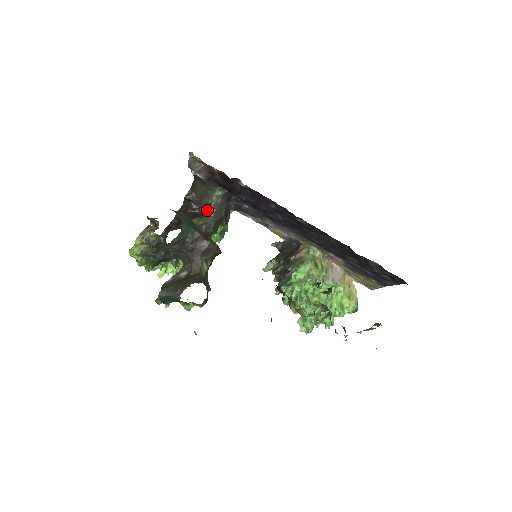
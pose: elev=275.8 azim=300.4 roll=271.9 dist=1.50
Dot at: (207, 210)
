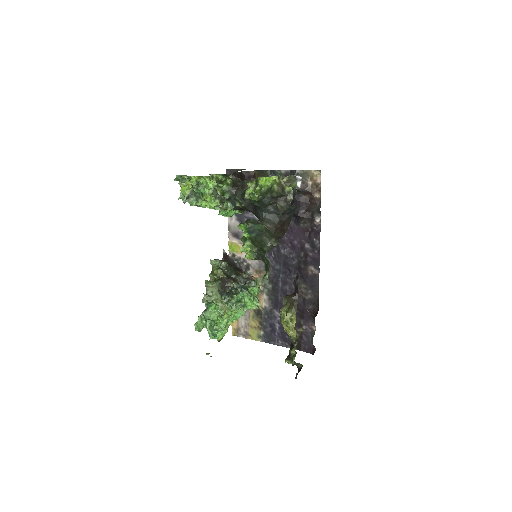
Dot at: occluded
